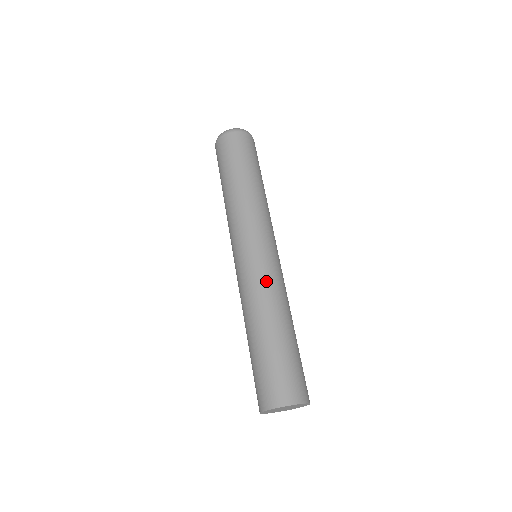
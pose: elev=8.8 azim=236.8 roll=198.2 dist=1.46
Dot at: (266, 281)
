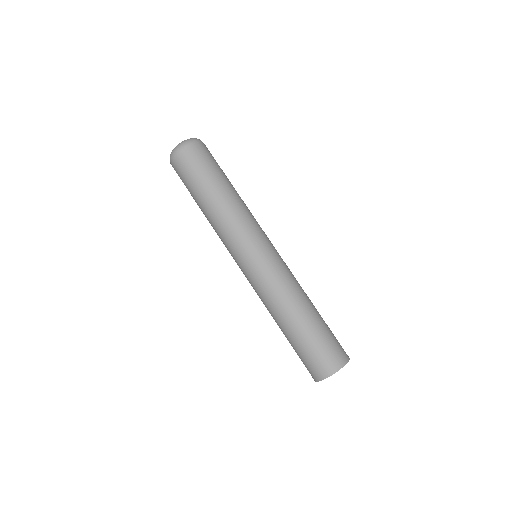
Dot at: (289, 273)
